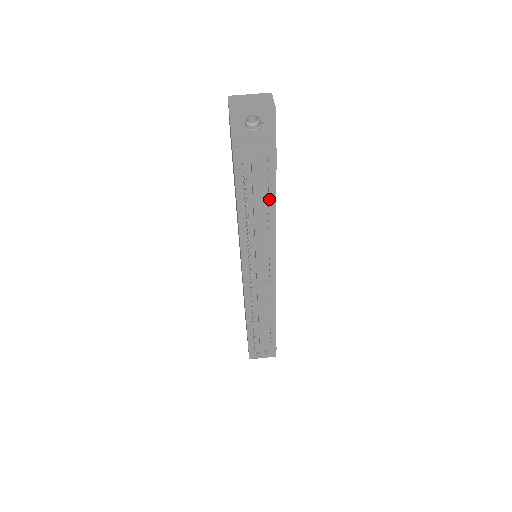
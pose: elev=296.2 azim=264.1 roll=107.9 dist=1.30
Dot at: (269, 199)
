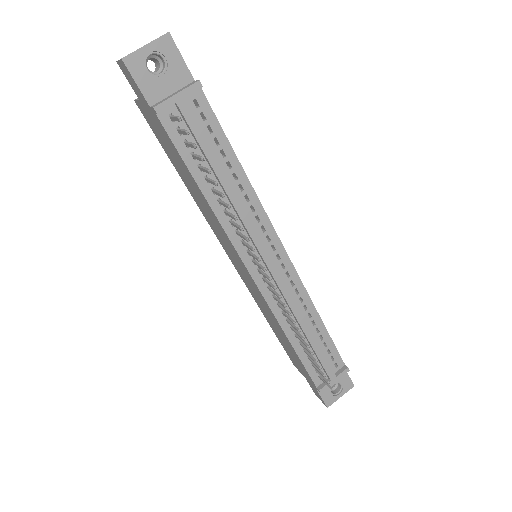
Dot at: (225, 154)
